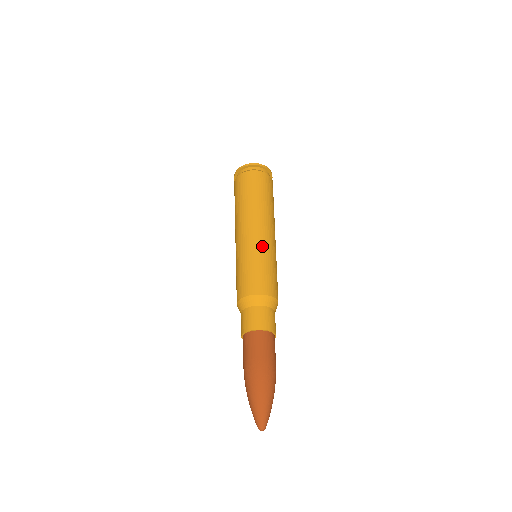
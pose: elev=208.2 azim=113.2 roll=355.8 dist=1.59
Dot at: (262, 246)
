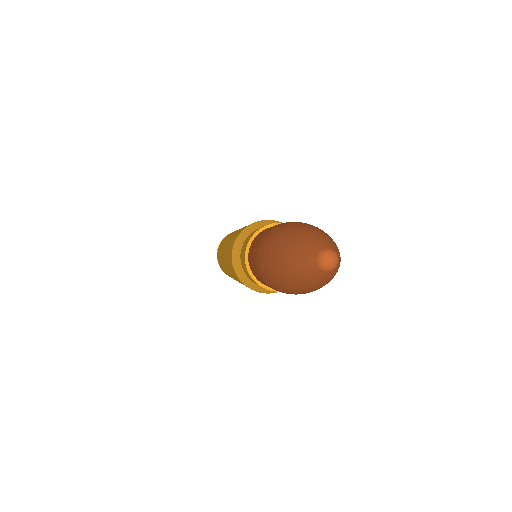
Dot at: occluded
